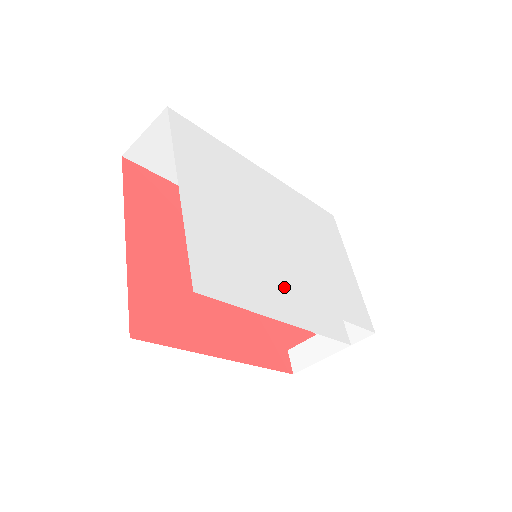
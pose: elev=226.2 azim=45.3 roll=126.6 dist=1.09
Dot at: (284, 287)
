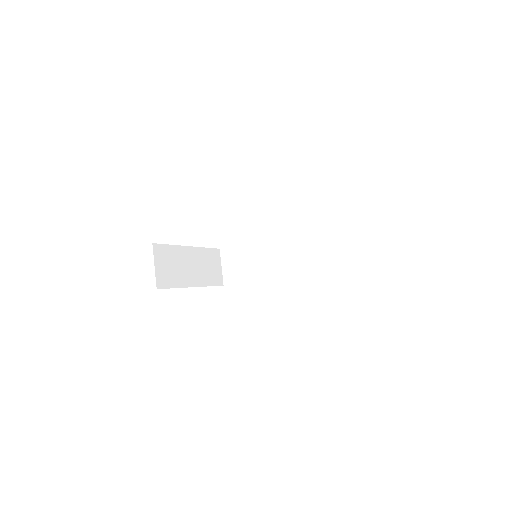
Dot at: occluded
